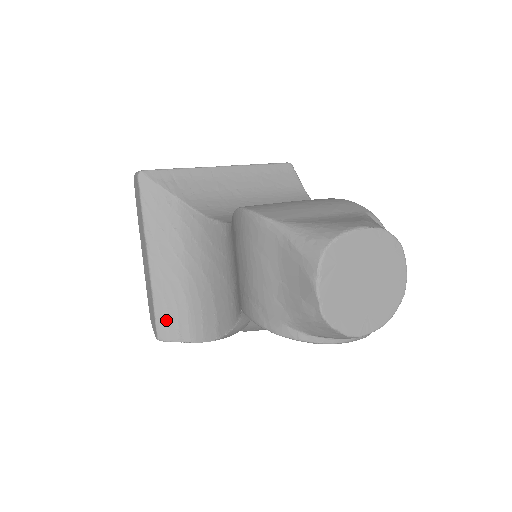
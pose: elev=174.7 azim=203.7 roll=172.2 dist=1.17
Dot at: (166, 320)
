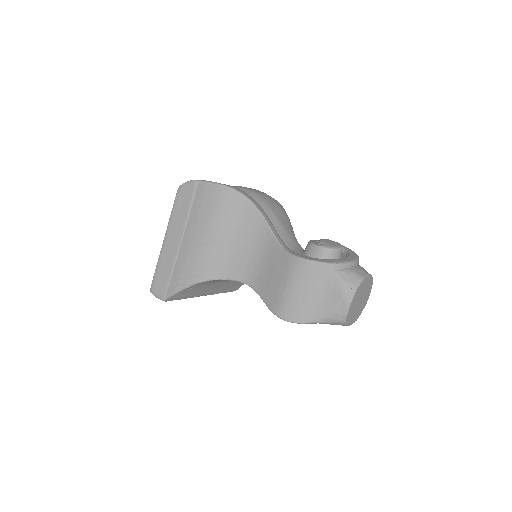
Dot at: (233, 288)
